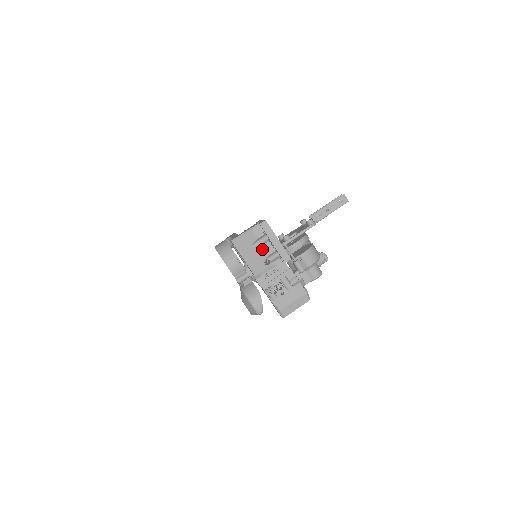
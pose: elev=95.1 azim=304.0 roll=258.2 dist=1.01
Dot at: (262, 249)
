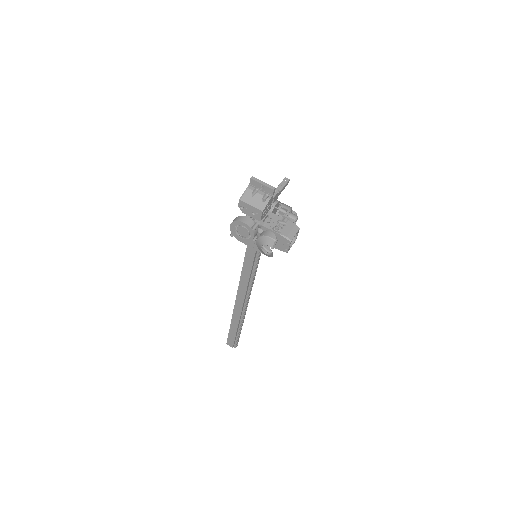
Dot at: (258, 195)
